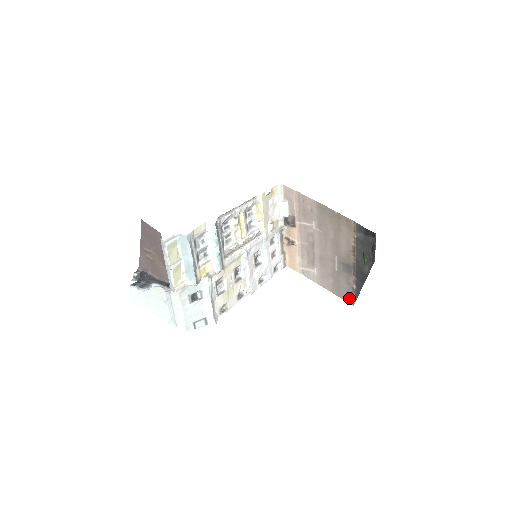
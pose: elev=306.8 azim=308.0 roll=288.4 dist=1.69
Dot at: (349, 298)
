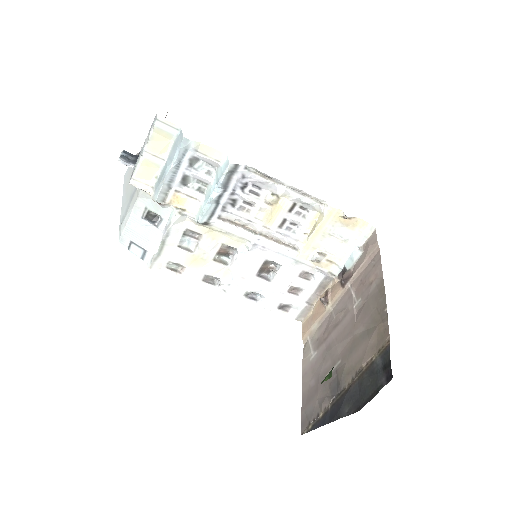
Dot at: (306, 421)
